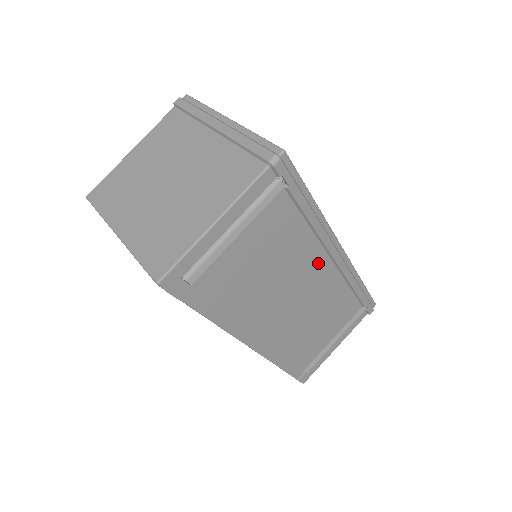
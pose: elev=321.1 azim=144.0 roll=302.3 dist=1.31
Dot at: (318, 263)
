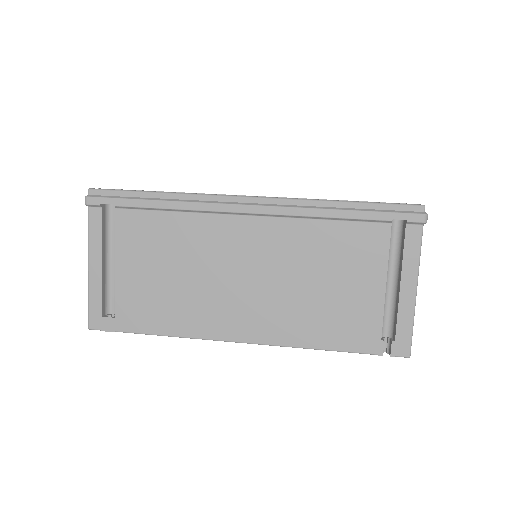
Dot at: (233, 229)
